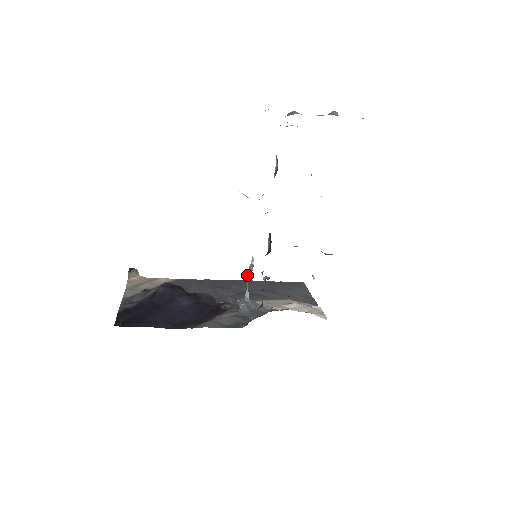
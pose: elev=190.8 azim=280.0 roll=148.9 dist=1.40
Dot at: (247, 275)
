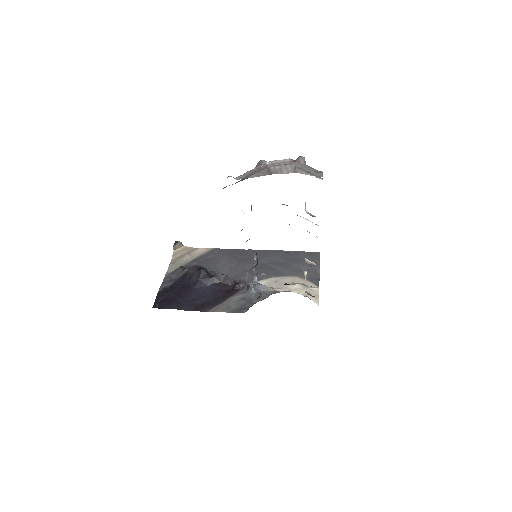
Dot at: (252, 267)
